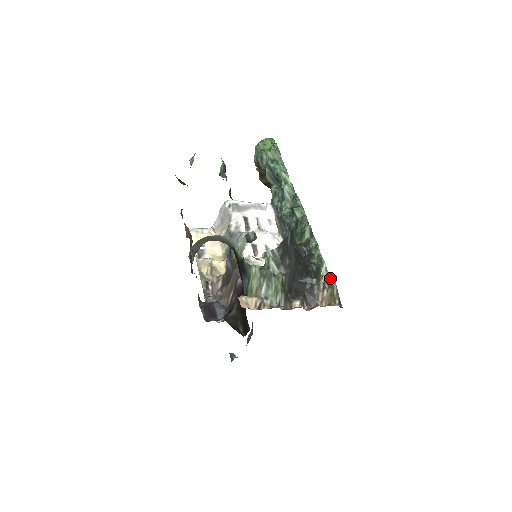
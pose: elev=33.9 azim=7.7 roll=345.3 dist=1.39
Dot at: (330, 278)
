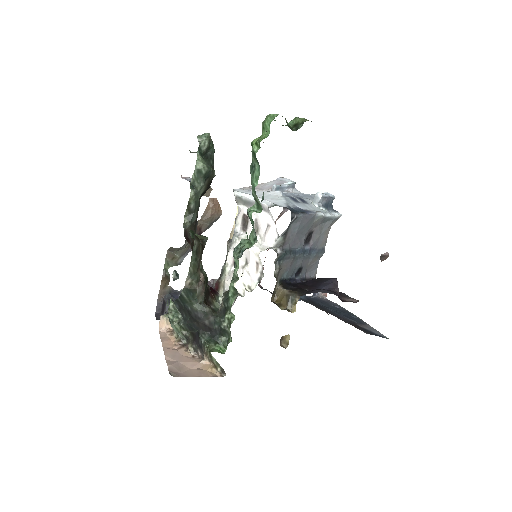
Dot at: (208, 351)
